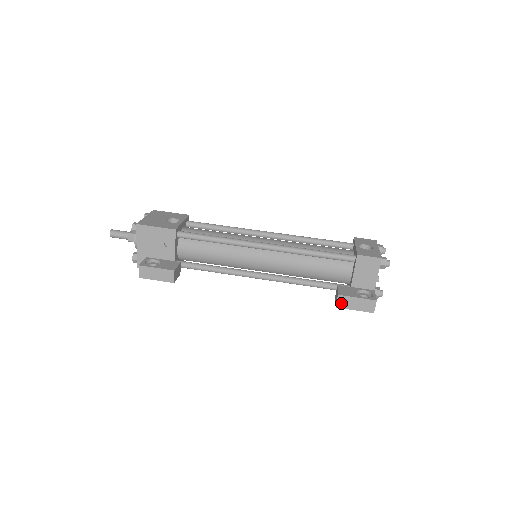
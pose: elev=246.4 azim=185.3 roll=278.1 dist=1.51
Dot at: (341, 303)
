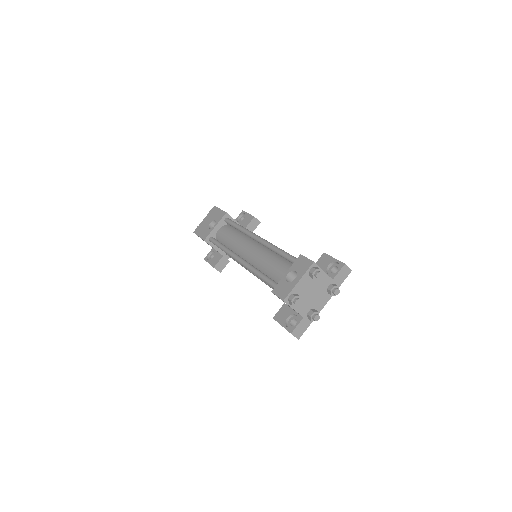
Dot at: occluded
